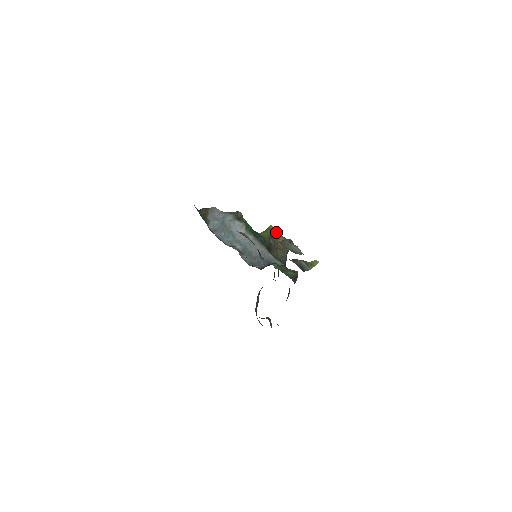
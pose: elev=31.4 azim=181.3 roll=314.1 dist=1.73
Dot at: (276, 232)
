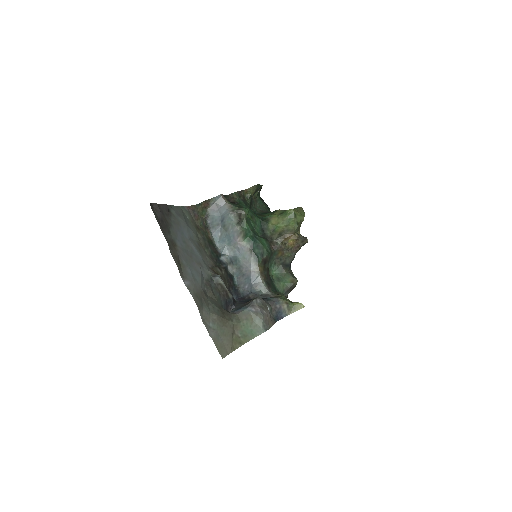
Dot at: (293, 222)
